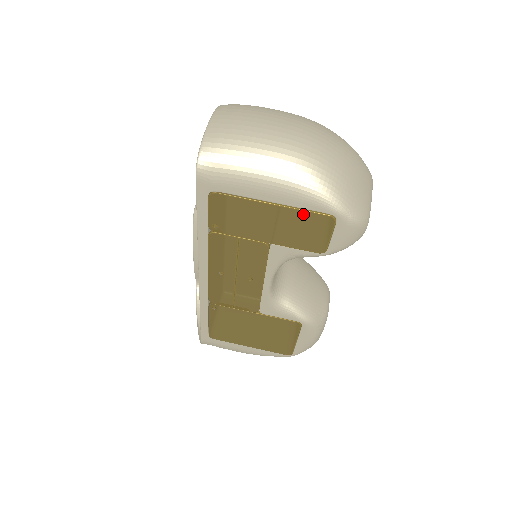
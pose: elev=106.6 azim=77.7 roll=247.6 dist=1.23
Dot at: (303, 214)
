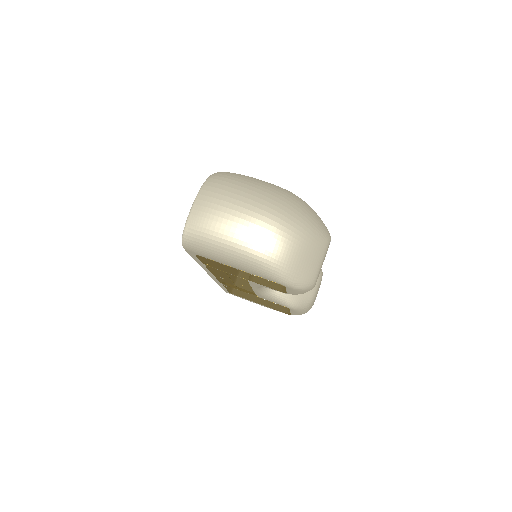
Dot at: (261, 278)
